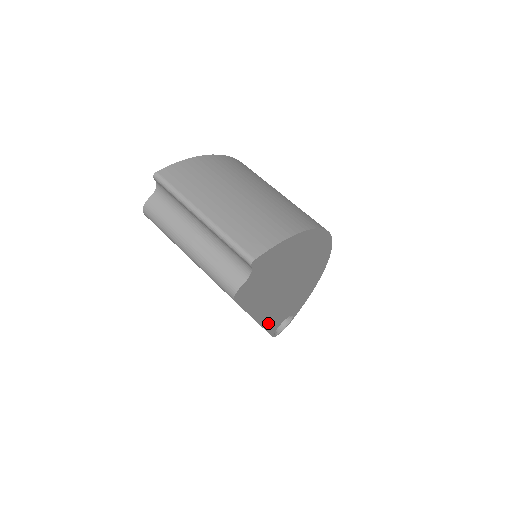
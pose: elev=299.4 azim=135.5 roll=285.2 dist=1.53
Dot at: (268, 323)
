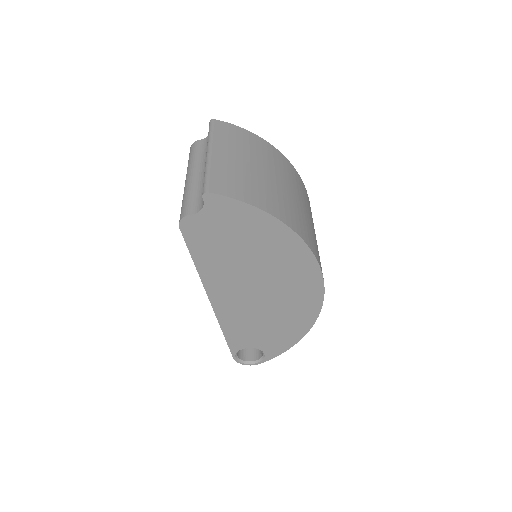
Dot at: (227, 324)
